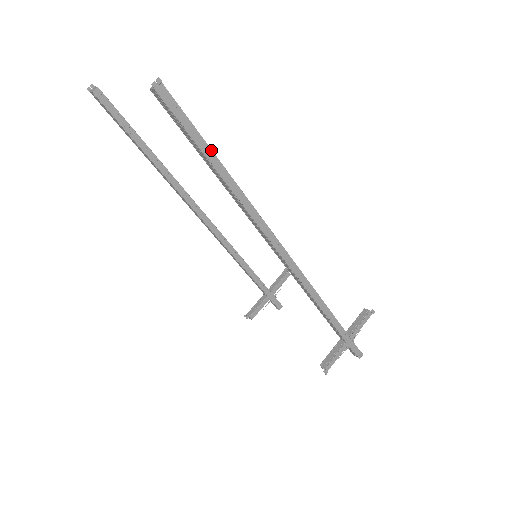
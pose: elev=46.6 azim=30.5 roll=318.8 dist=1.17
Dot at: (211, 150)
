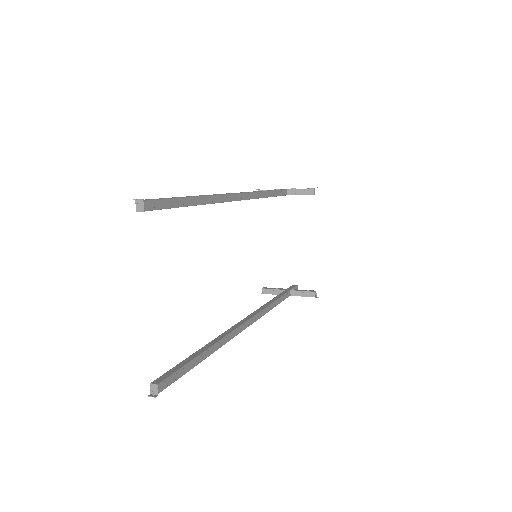
Dot at: occluded
